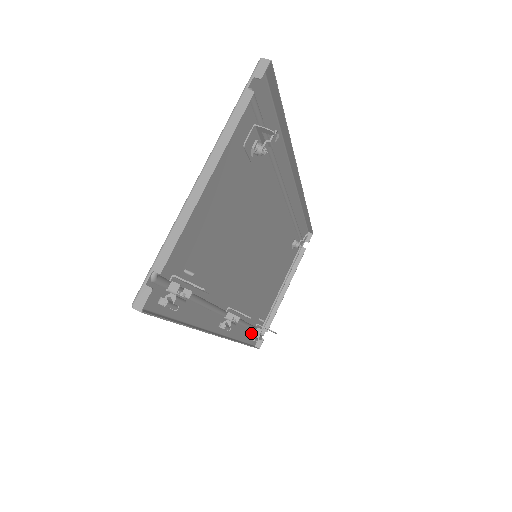
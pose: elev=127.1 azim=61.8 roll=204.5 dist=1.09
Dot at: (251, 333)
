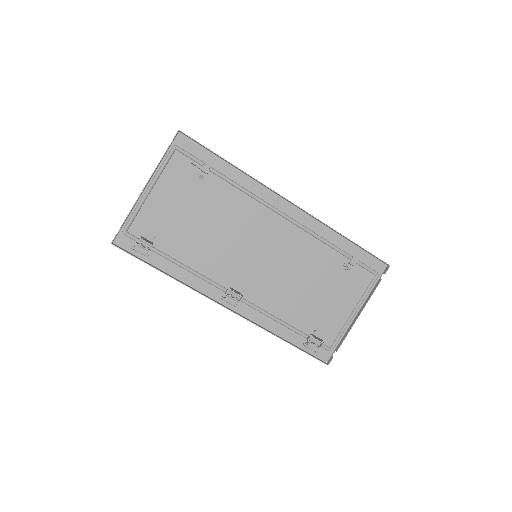
Dot at: (304, 340)
